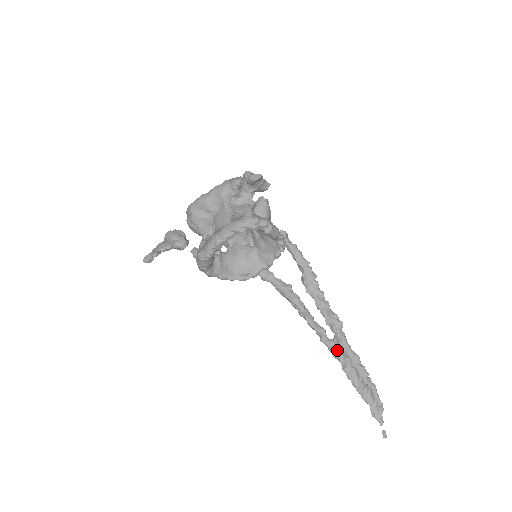
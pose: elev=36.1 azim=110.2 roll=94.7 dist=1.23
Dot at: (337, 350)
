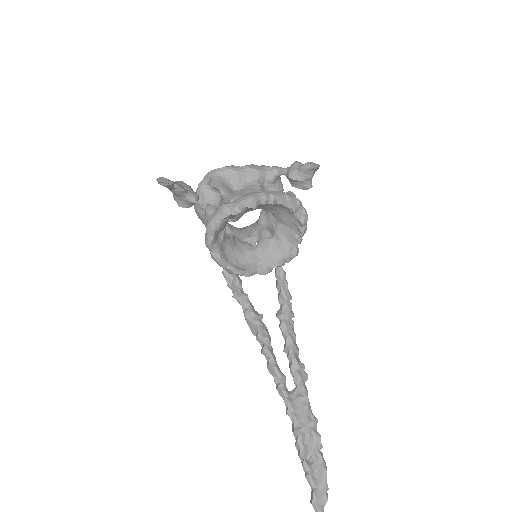
Dot at: (294, 405)
